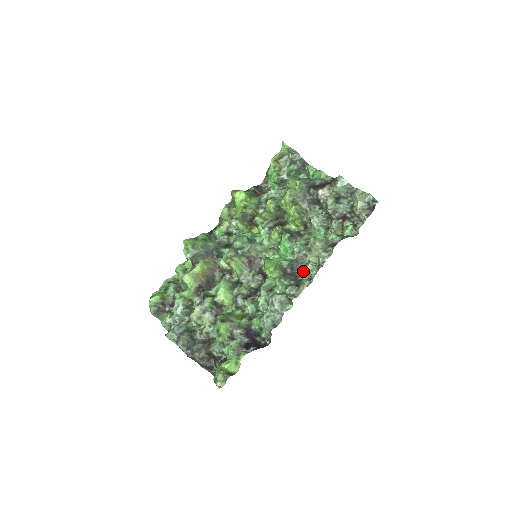
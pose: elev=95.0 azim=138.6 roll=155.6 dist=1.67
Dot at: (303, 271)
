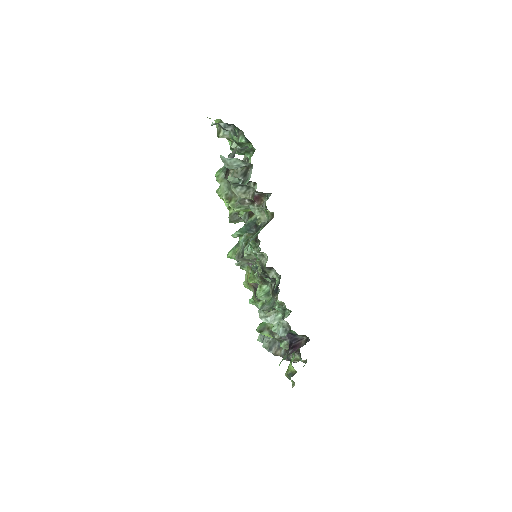
Dot at: (263, 277)
